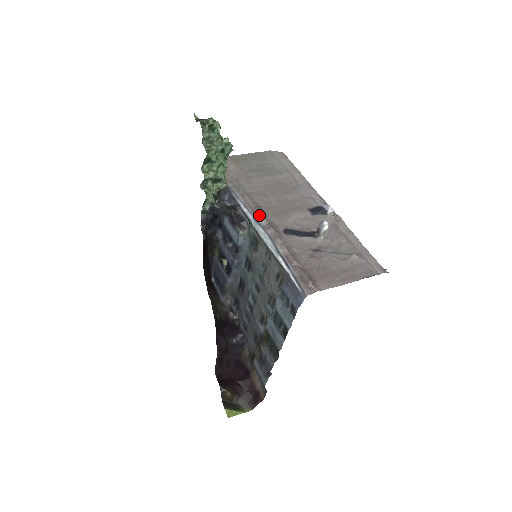
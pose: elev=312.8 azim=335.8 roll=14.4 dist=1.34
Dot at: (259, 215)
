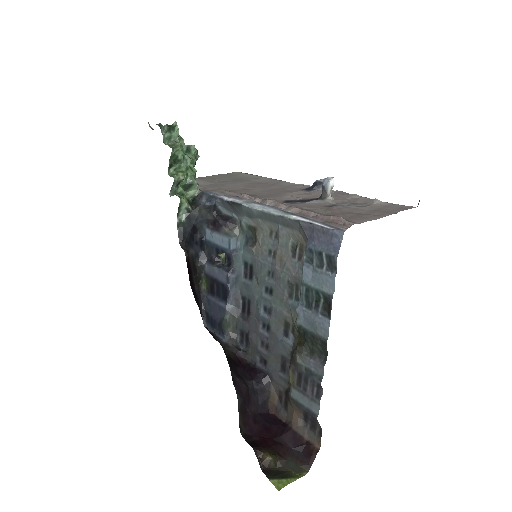
Dot at: (249, 198)
